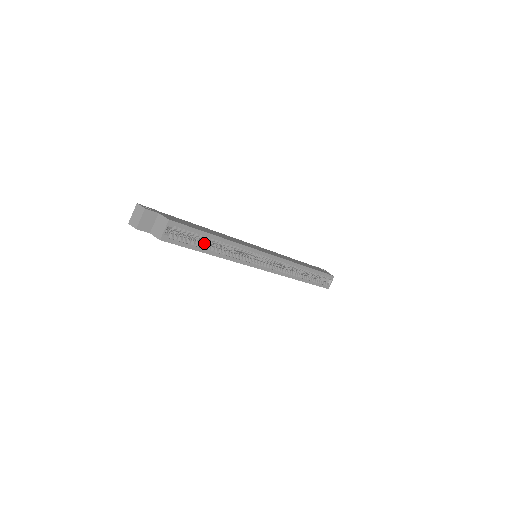
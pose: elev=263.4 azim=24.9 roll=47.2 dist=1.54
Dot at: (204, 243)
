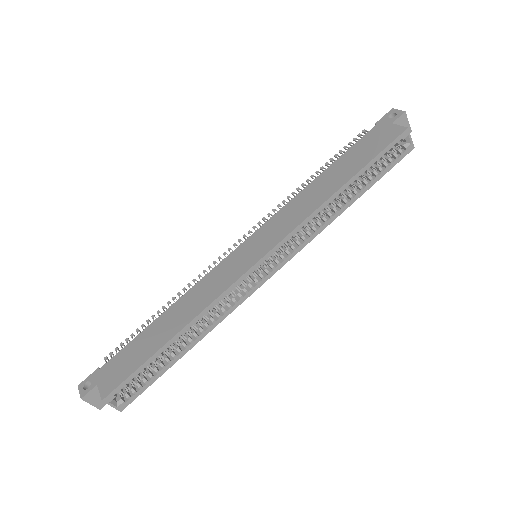
Dot at: (170, 349)
